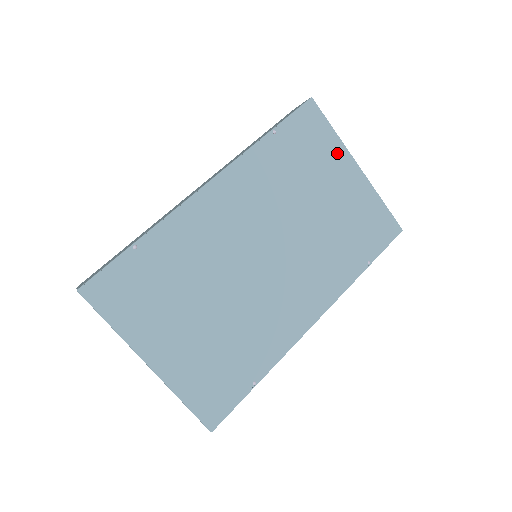
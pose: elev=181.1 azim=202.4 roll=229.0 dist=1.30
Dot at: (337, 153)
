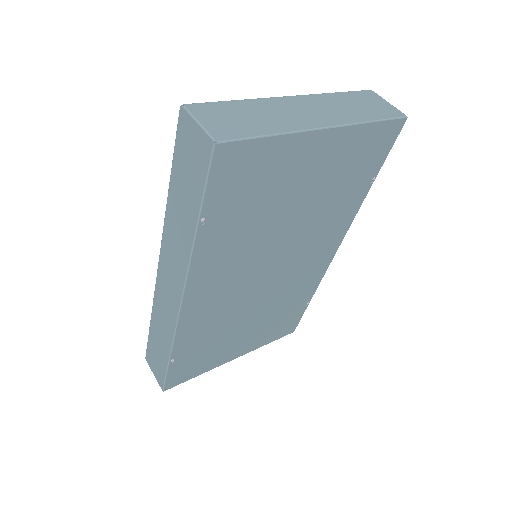
Dot at: (290, 150)
